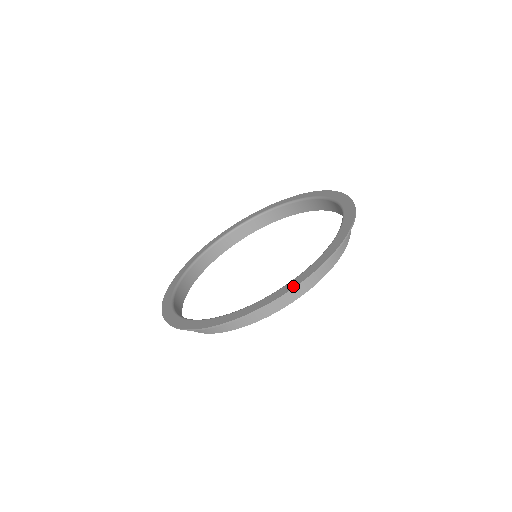
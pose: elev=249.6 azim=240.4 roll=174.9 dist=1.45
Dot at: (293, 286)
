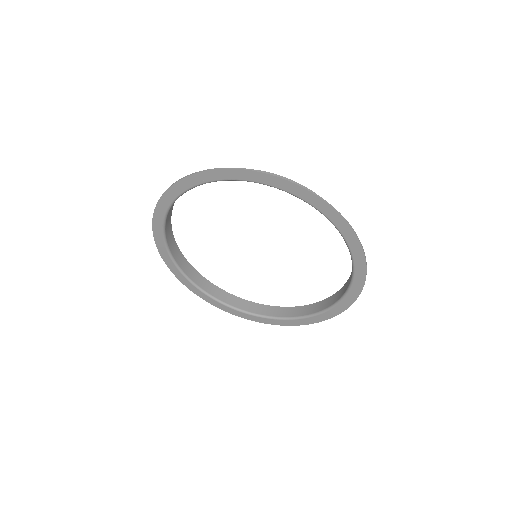
Dot at: (330, 318)
